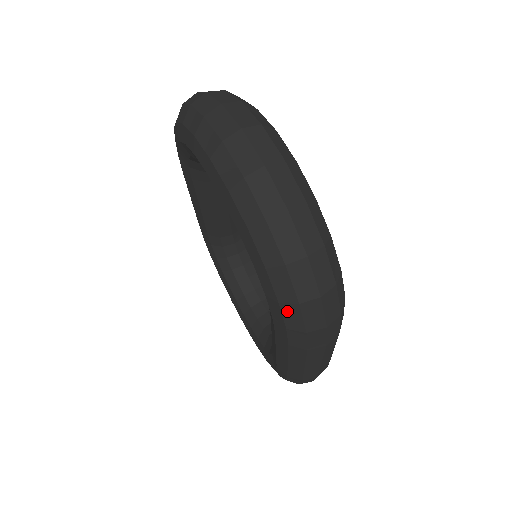
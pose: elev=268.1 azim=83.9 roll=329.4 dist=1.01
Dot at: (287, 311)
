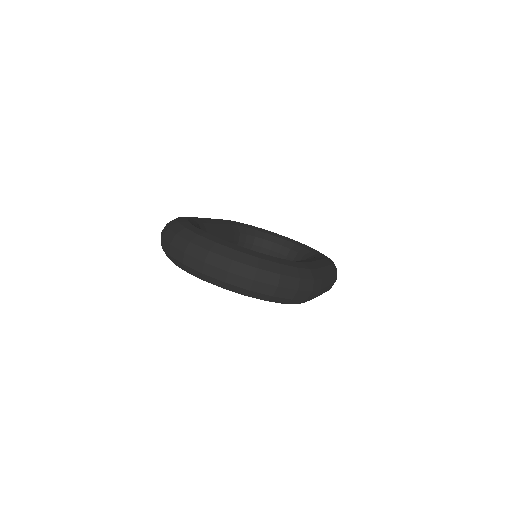
Dot at: (290, 303)
